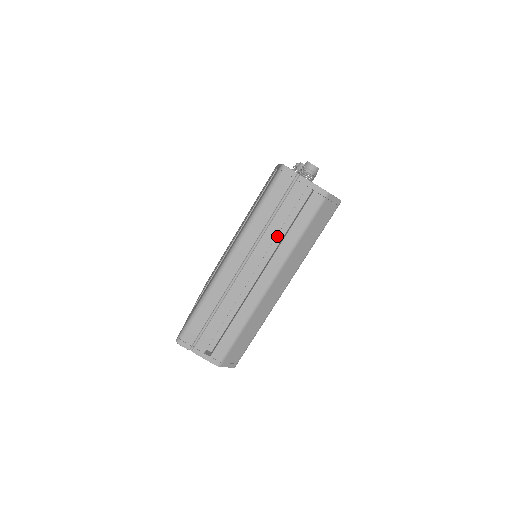
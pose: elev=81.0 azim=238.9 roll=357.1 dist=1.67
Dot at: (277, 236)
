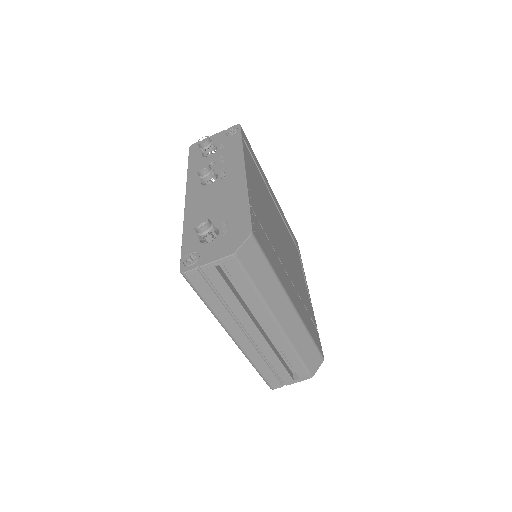
Dot at: (243, 298)
